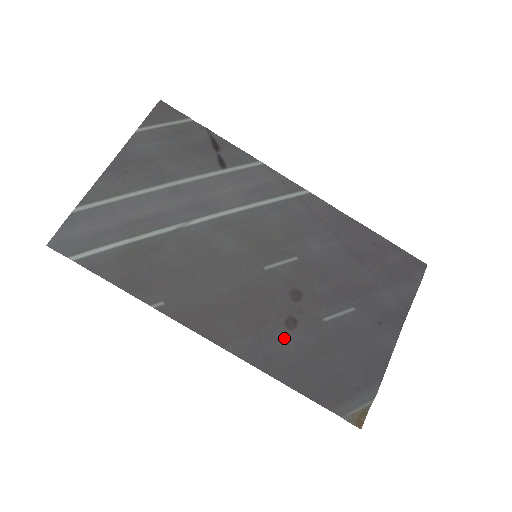
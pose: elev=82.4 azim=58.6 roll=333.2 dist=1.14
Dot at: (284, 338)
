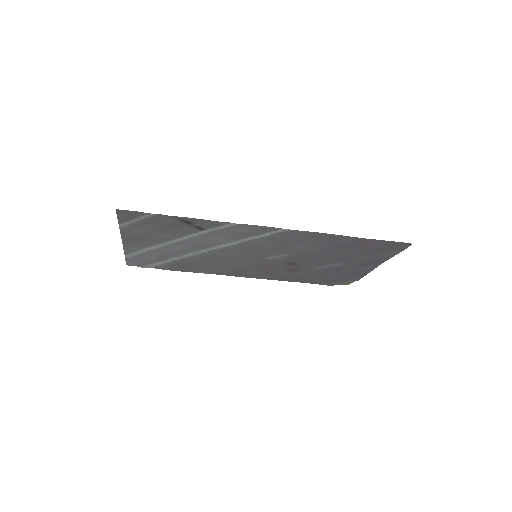
Dot at: (290, 274)
